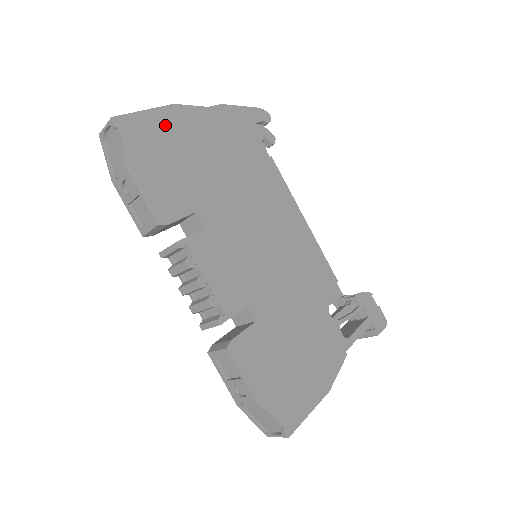
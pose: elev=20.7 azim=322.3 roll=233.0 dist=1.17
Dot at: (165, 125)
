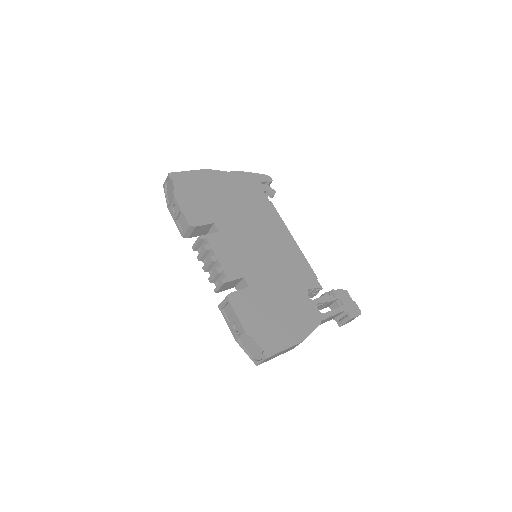
Dot at: (200, 179)
